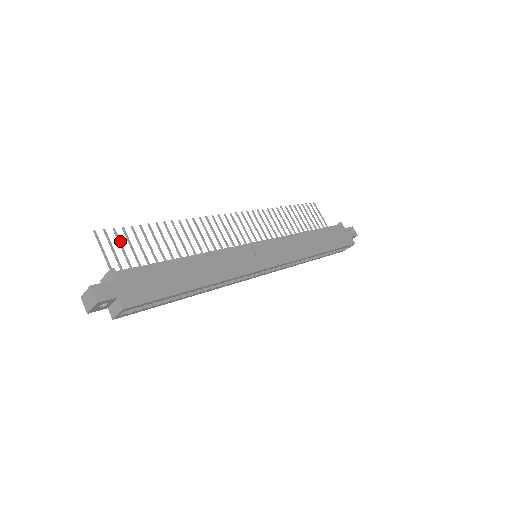
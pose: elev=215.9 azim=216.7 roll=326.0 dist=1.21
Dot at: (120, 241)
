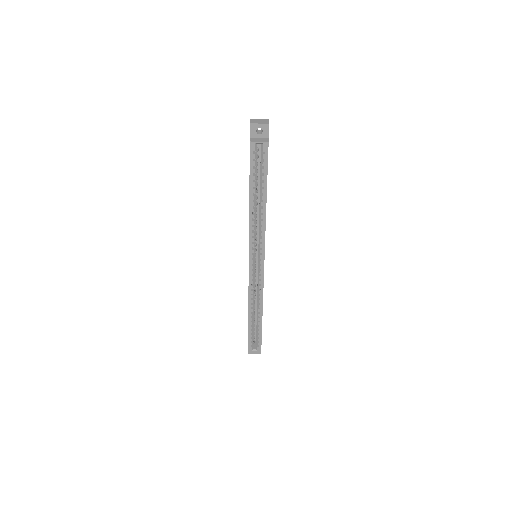
Dot at: occluded
